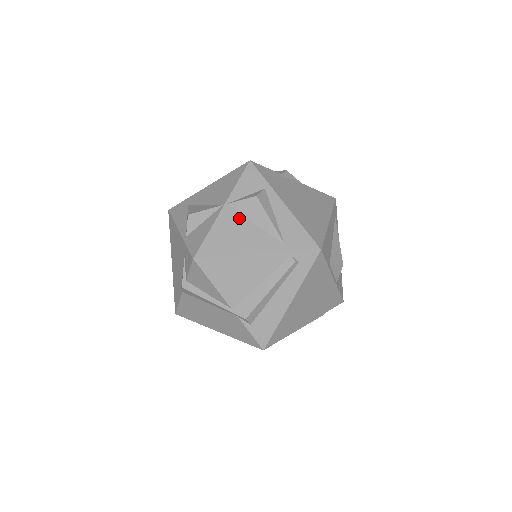
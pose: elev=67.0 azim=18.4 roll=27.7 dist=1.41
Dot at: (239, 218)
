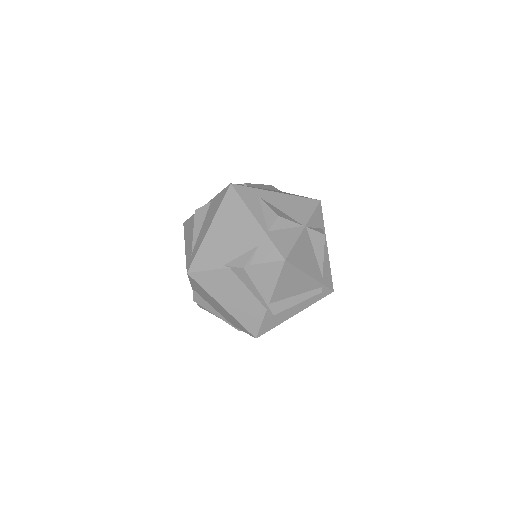
Dot at: (309, 243)
